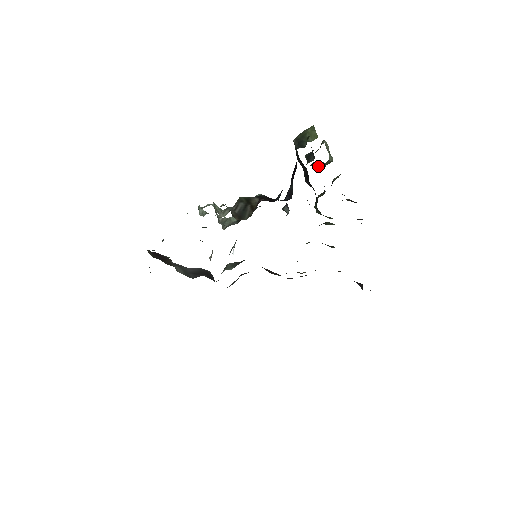
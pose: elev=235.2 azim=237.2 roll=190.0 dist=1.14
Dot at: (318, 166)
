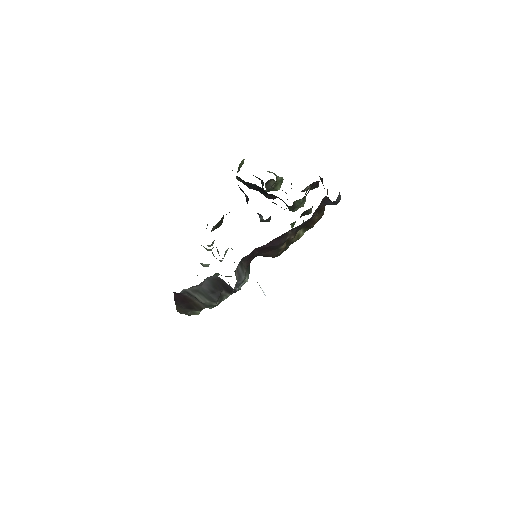
Dot at: (276, 189)
